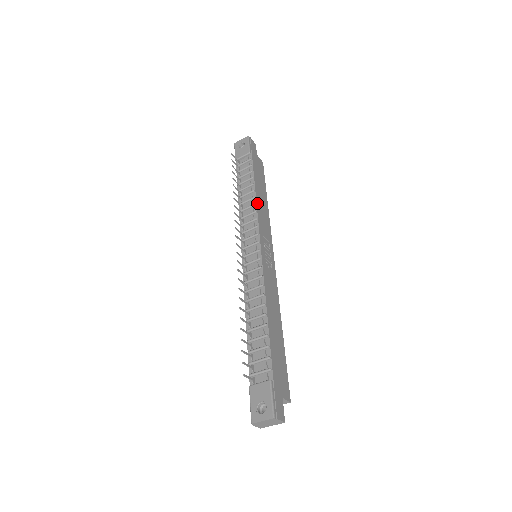
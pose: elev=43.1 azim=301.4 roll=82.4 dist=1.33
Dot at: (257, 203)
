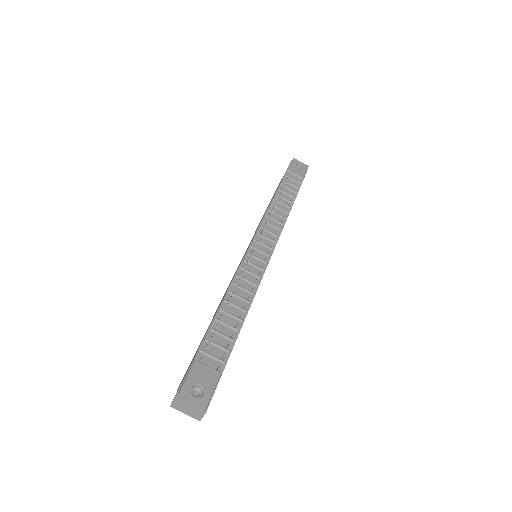
Dot at: (286, 219)
